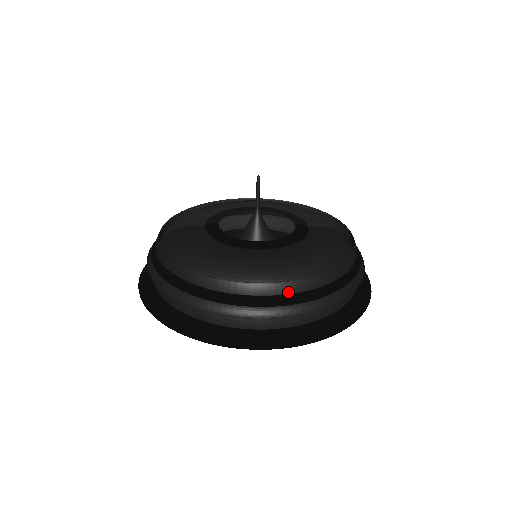
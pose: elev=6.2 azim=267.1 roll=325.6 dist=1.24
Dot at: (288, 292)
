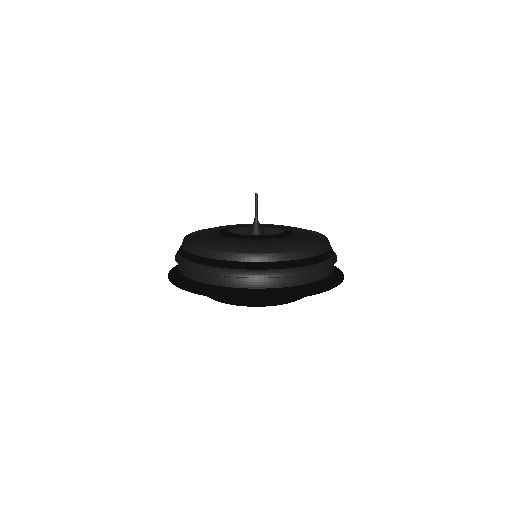
Dot at: (273, 260)
